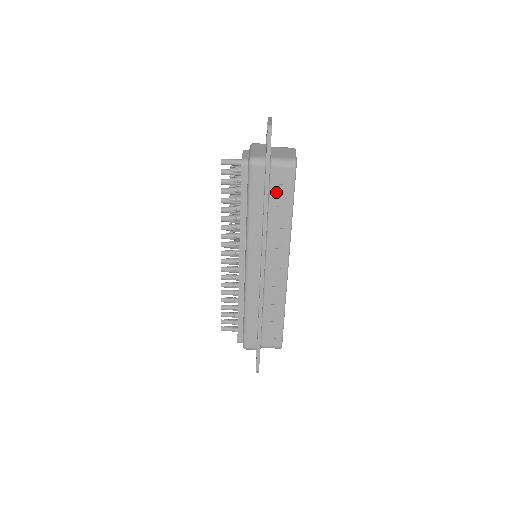
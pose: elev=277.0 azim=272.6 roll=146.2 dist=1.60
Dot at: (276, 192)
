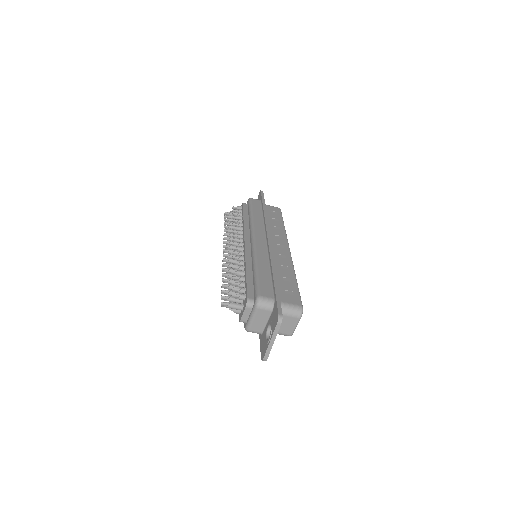
Dot at: occluded
